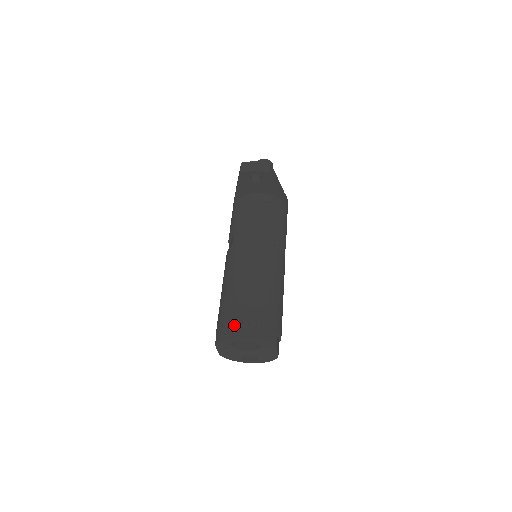
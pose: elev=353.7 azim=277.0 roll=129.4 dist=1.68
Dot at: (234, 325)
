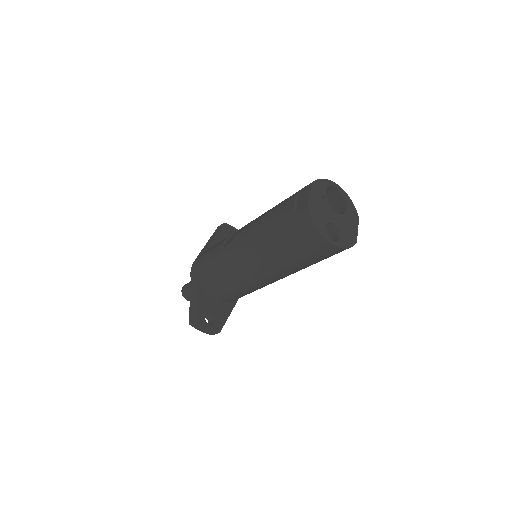
Dot at: occluded
